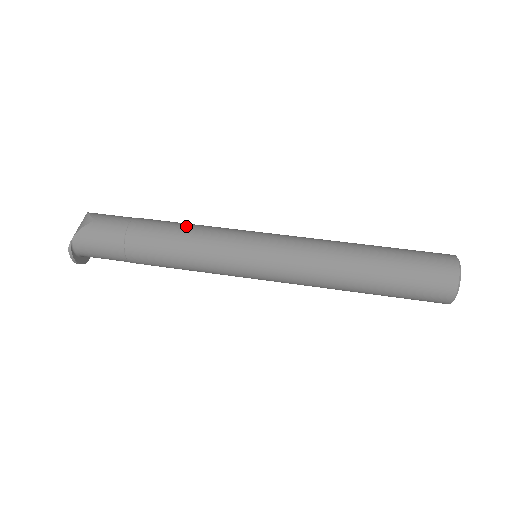
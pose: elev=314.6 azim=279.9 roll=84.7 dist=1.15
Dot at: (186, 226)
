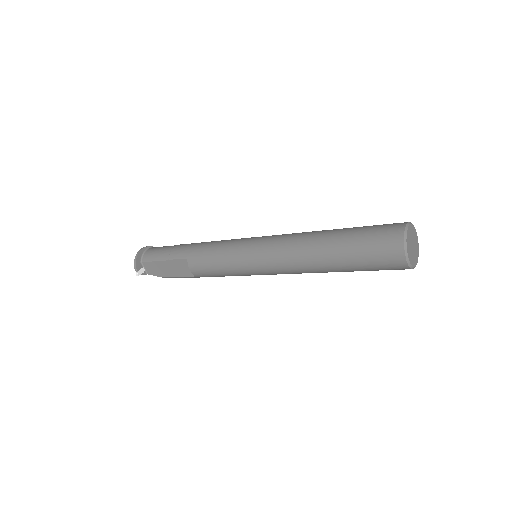
Dot at: occluded
